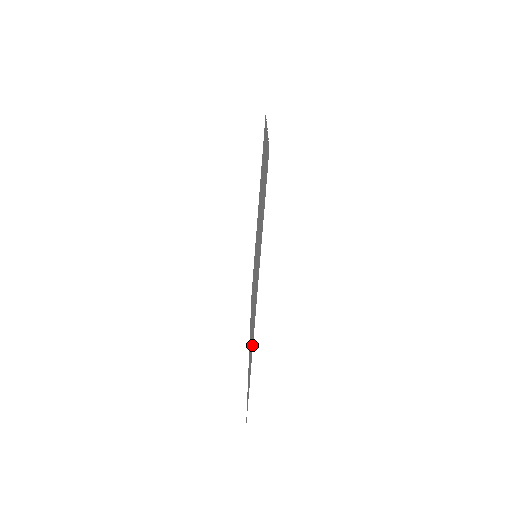
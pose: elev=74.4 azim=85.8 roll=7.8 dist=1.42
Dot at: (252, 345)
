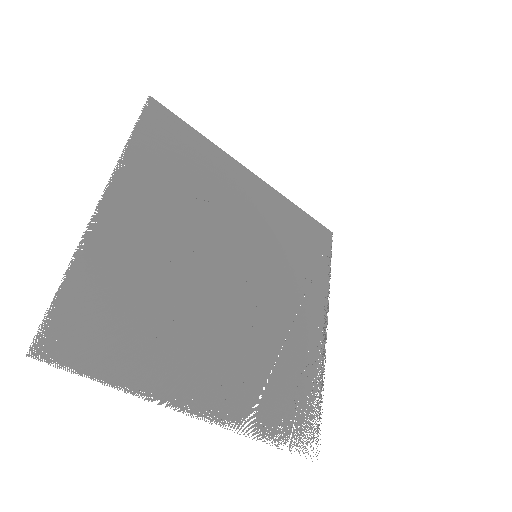
Dot at: (248, 419)
